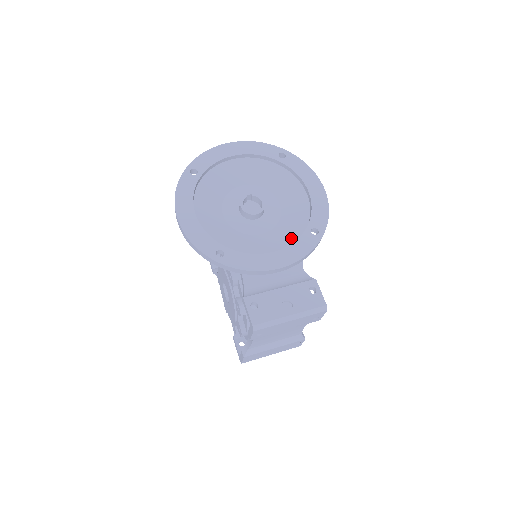
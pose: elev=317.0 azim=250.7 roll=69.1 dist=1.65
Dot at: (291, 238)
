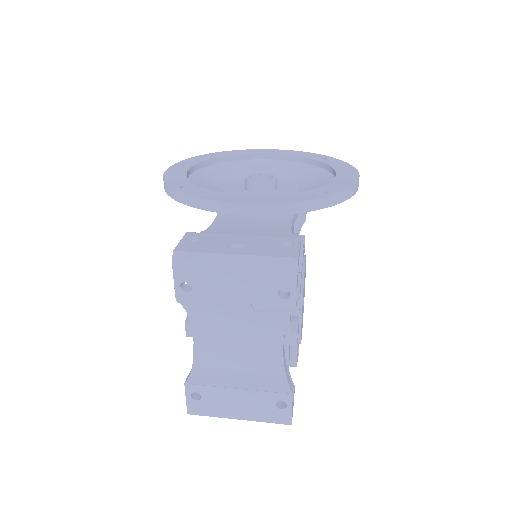
Dot at: occluded
